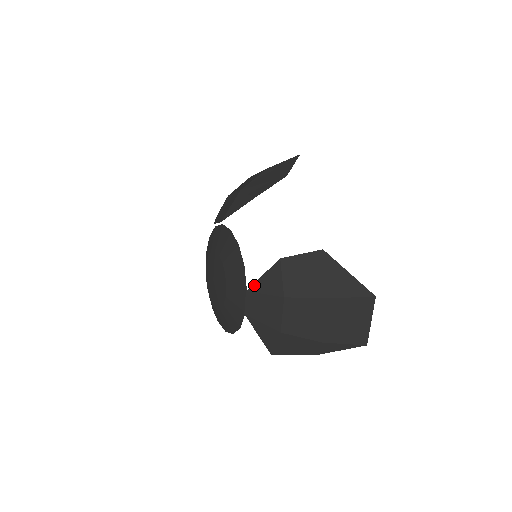
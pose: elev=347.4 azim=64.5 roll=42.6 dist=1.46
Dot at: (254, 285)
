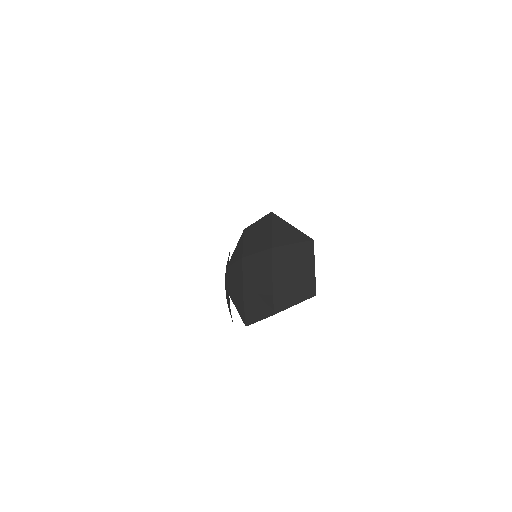
Dot at: (230, 260)
